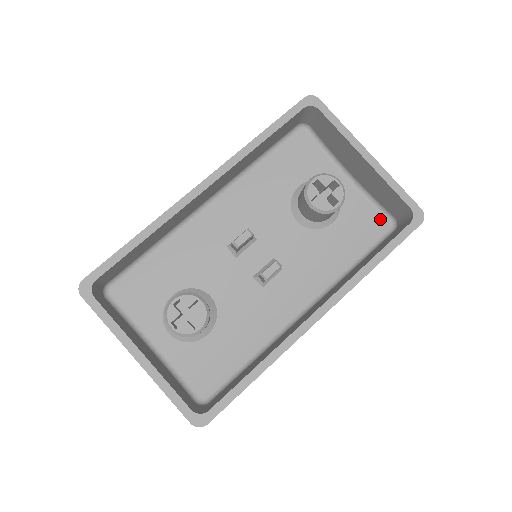
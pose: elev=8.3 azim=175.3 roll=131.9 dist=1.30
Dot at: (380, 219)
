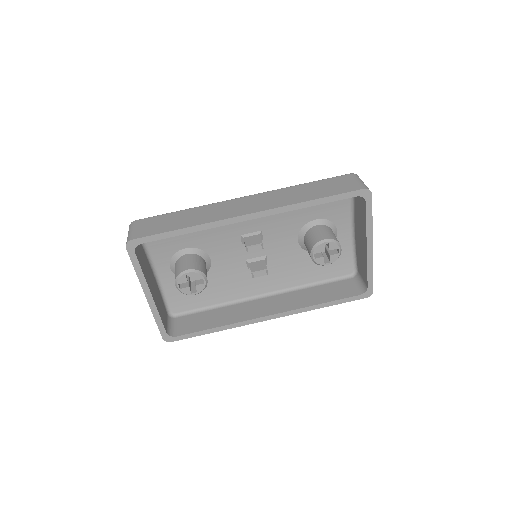
Dot at: (349, 265)
